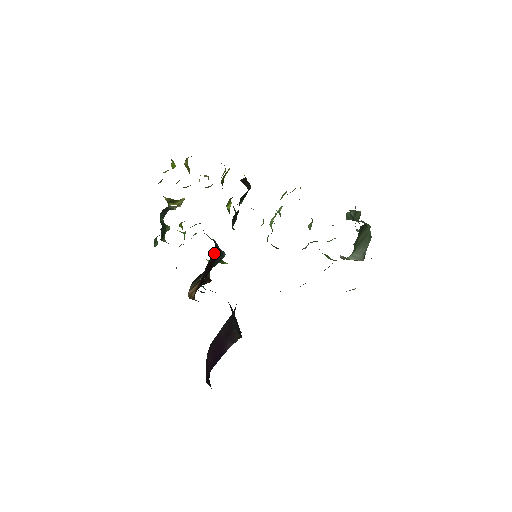
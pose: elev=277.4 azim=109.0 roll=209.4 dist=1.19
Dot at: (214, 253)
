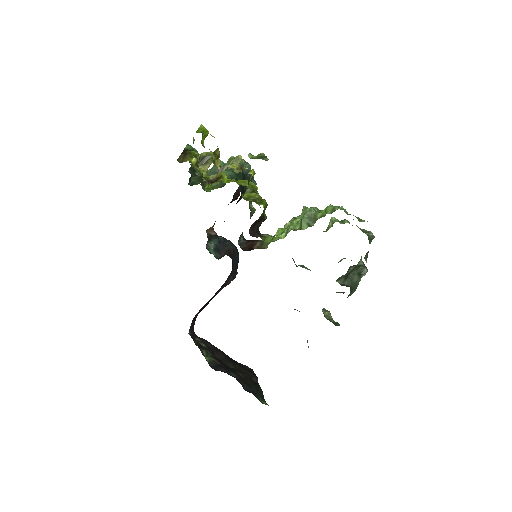
Dot at: (239, 199)
